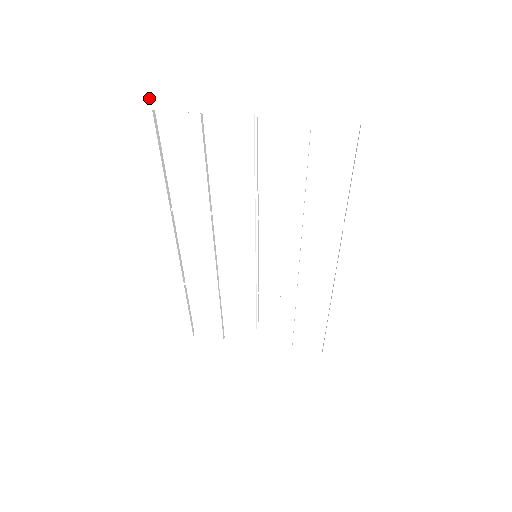
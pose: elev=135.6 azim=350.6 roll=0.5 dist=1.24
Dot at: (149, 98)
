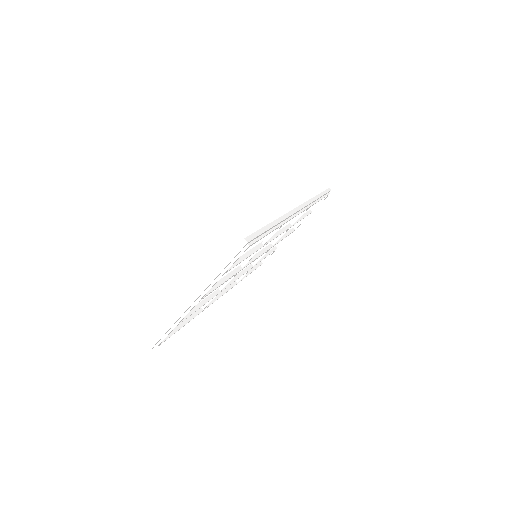
Dot at: (149, 347)
